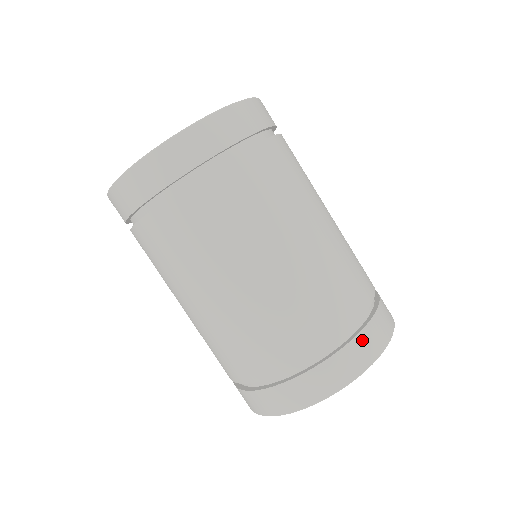
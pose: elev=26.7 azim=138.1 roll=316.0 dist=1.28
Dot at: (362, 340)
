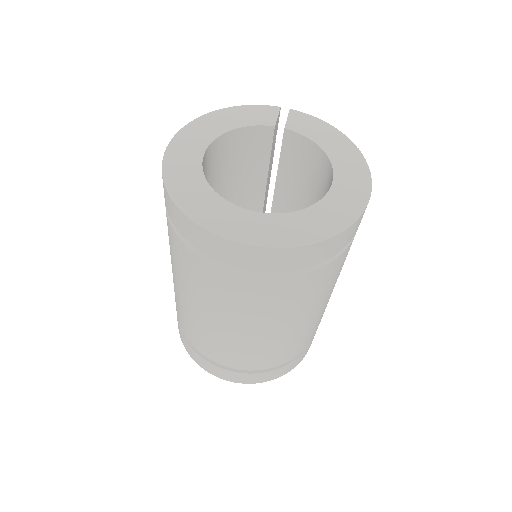
Dot at: occluded
